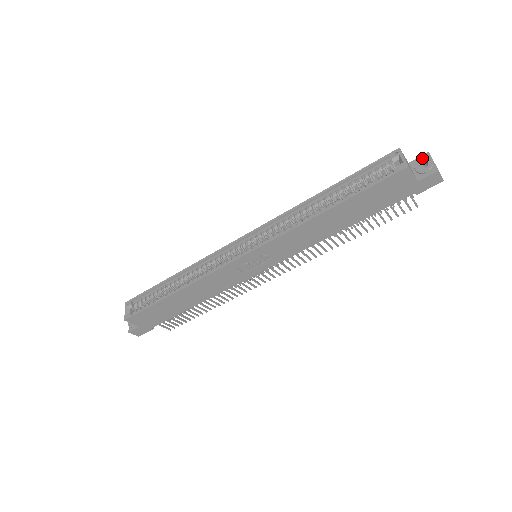
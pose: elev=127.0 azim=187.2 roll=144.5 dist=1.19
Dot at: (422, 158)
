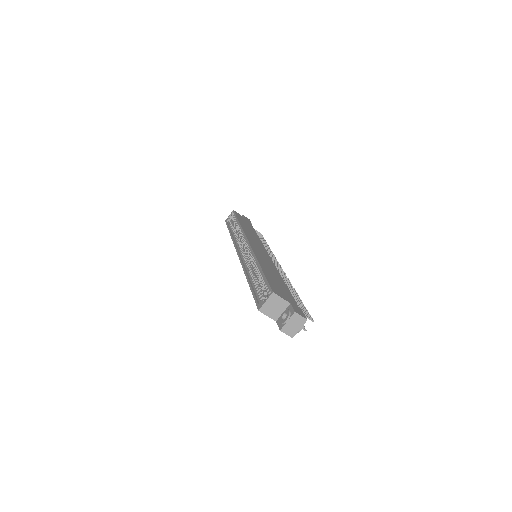
Dot at: (289, 311)
